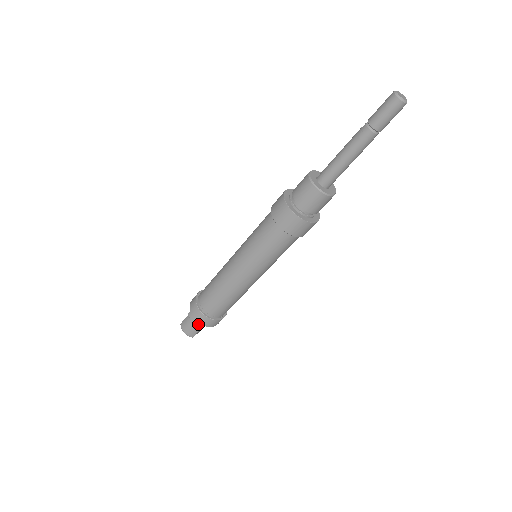
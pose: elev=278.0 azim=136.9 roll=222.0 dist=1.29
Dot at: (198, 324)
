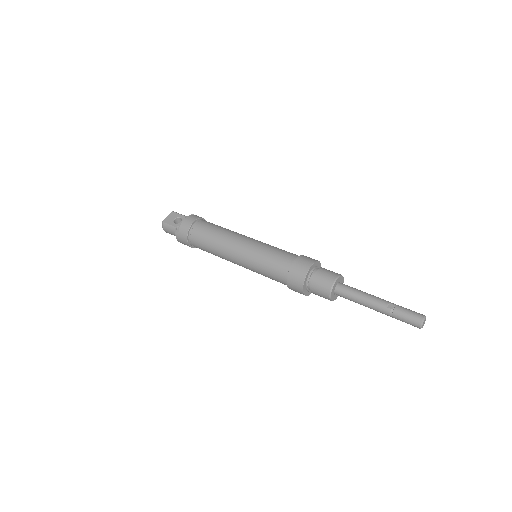
Dot at: (181, 242)
